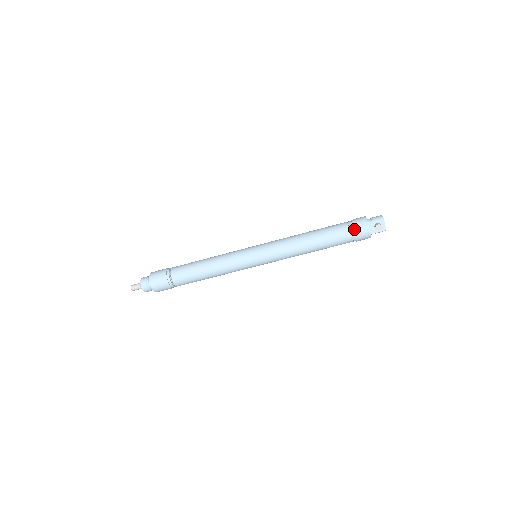
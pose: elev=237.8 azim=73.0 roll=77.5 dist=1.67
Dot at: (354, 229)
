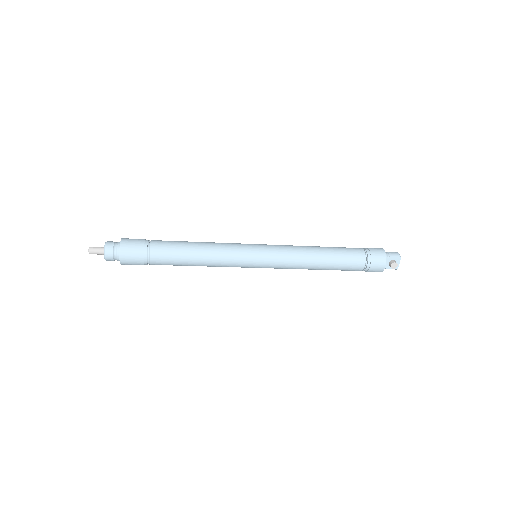
Dot at: (371, 260)
